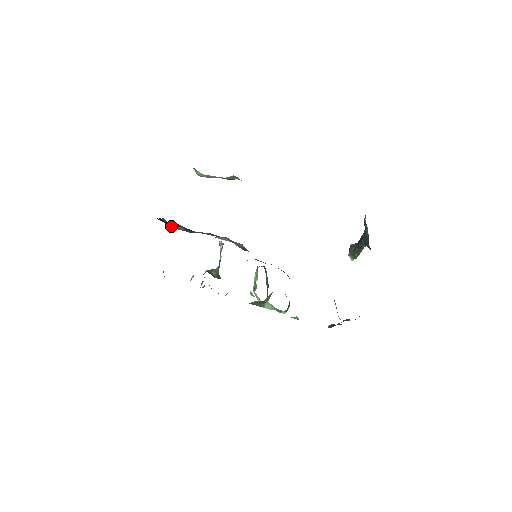
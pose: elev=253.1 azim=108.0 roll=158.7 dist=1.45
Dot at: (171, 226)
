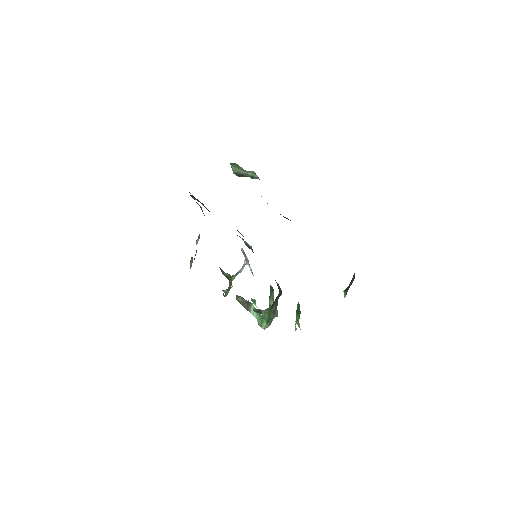
Dot at: (193, 197)
